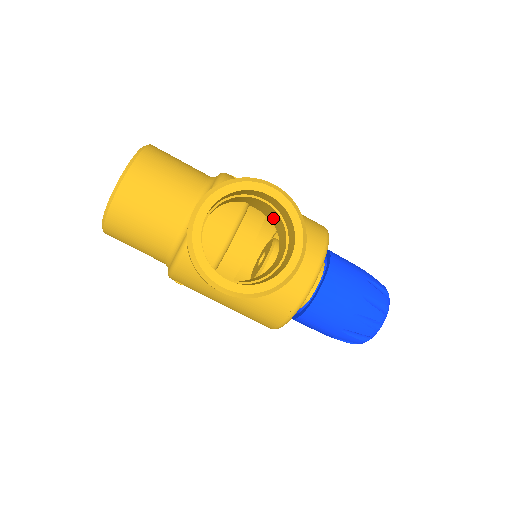
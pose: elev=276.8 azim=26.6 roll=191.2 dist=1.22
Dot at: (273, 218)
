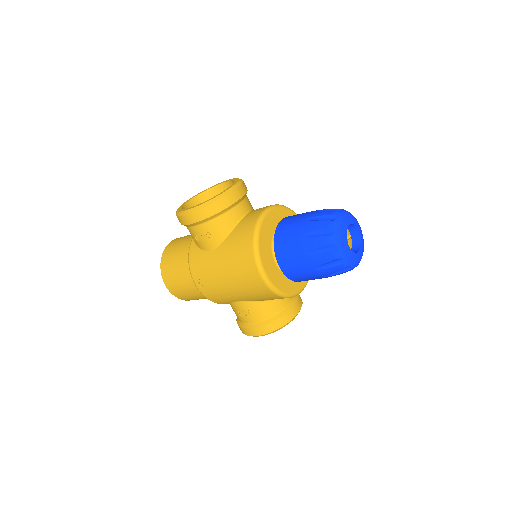
Dot at: occluded
